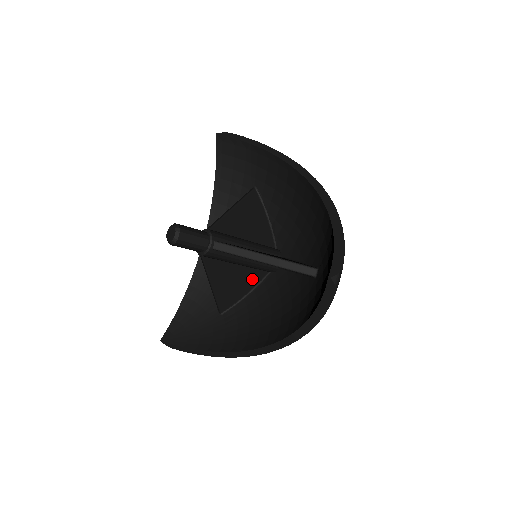
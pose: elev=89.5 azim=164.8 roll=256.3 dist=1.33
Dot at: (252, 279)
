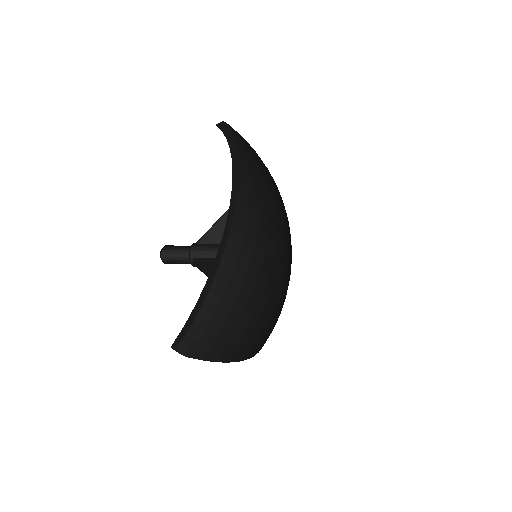
Dot at: occluded
